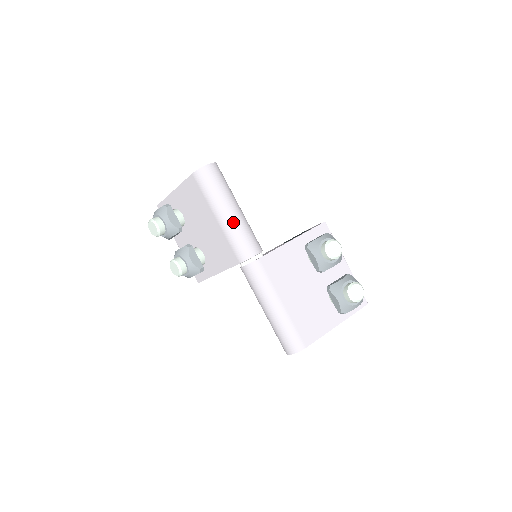
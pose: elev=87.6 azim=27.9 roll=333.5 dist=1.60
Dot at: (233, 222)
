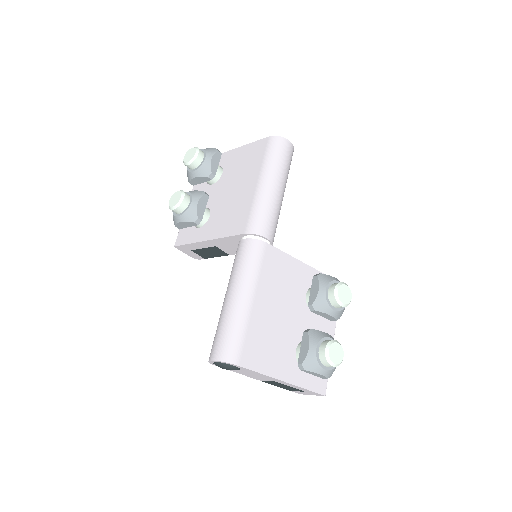
Dot at: (271, 195)
